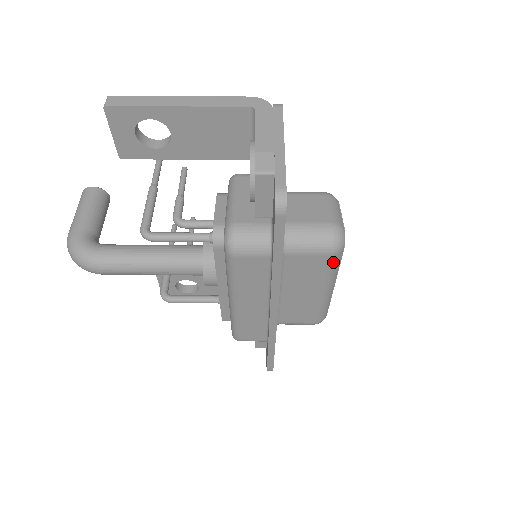
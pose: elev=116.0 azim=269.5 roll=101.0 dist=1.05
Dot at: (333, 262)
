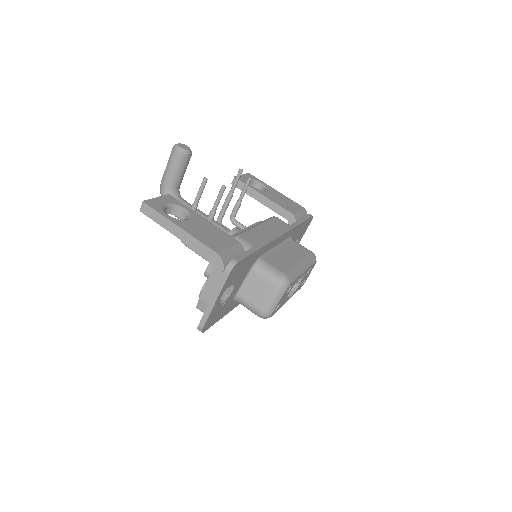
Dot at: occluded
